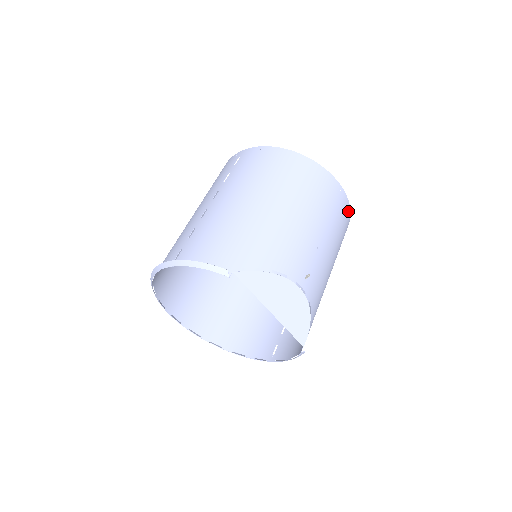
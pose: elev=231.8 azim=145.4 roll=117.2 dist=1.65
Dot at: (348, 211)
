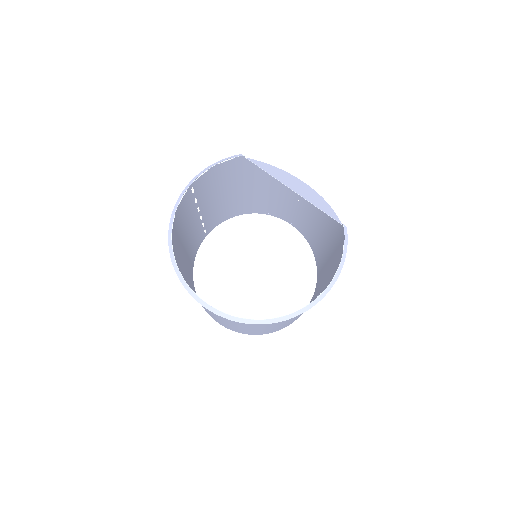
Dot at: (307, 239)
